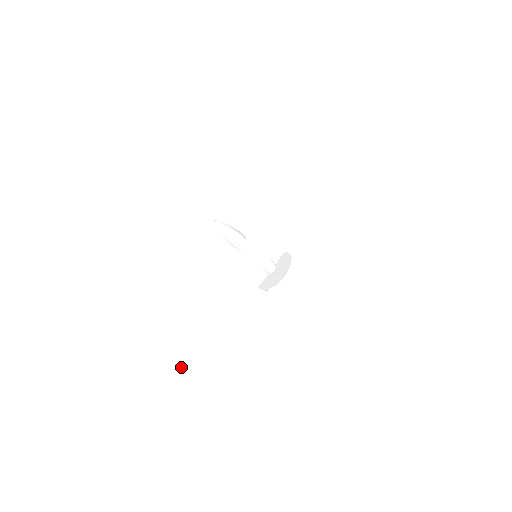
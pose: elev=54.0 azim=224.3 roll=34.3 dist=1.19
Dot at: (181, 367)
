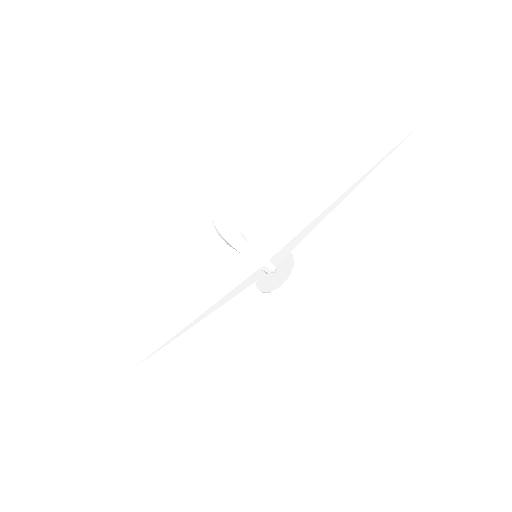
Dot at: (165, 343)
